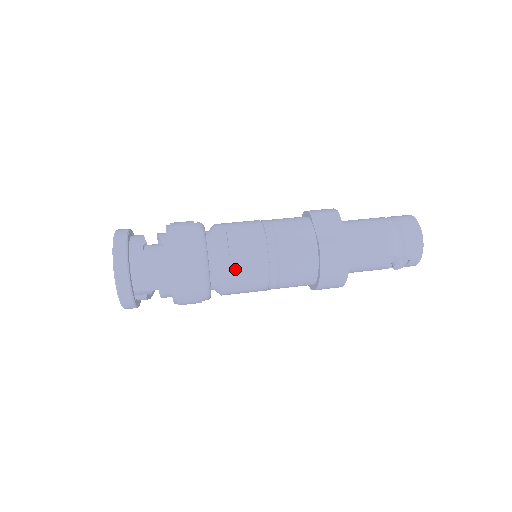
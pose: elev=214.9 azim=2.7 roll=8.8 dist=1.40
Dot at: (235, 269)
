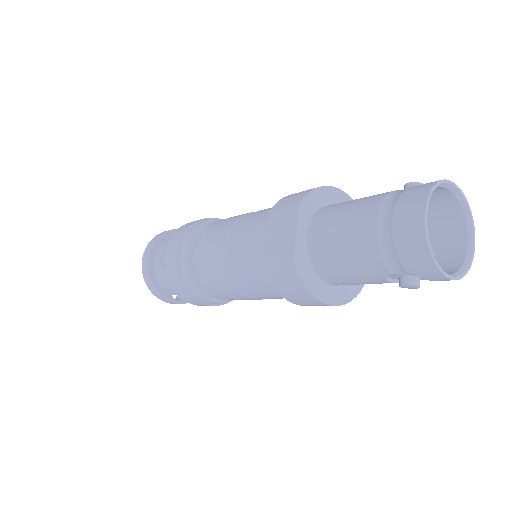
Dot at: (212, 285)
